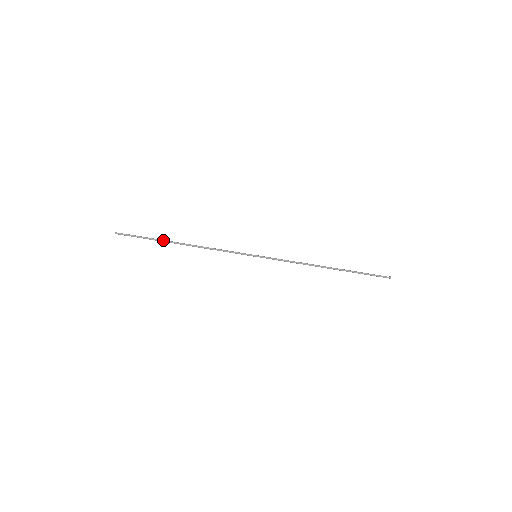
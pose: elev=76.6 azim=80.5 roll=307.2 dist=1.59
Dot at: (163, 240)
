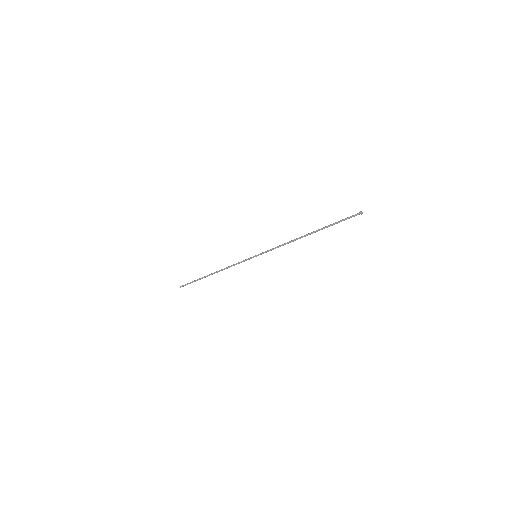
Dot at: occluded
